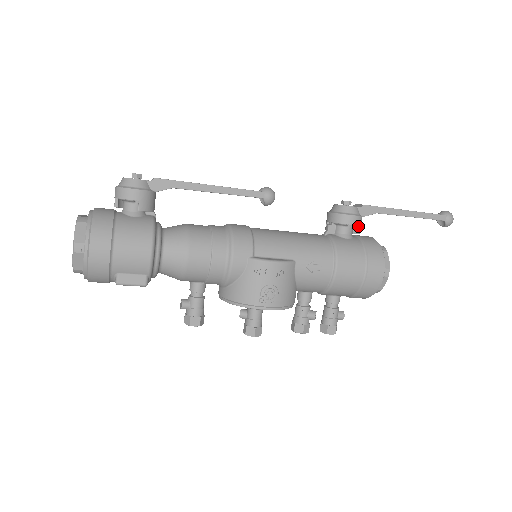
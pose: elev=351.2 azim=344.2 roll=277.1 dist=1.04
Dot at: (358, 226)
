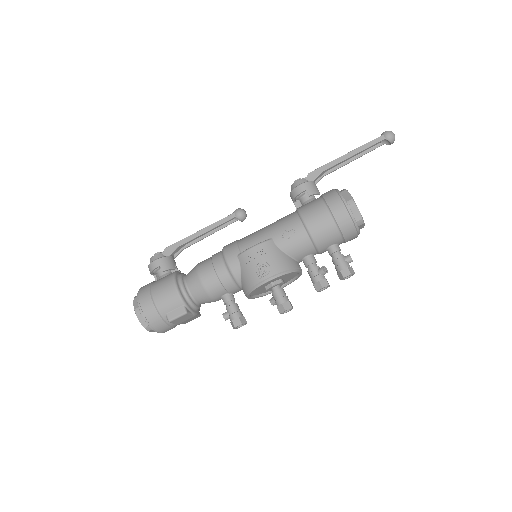
Dot at: (311, 189)
